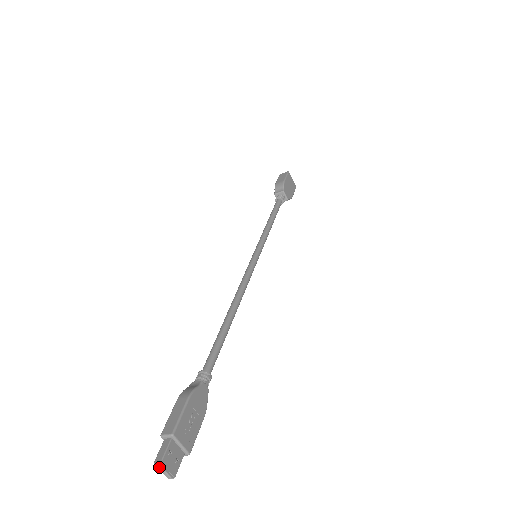
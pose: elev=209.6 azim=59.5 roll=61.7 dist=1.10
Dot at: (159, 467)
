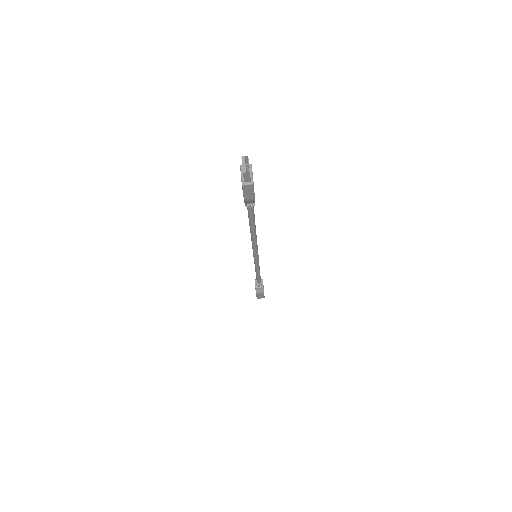
Dot at: (243, 161)
